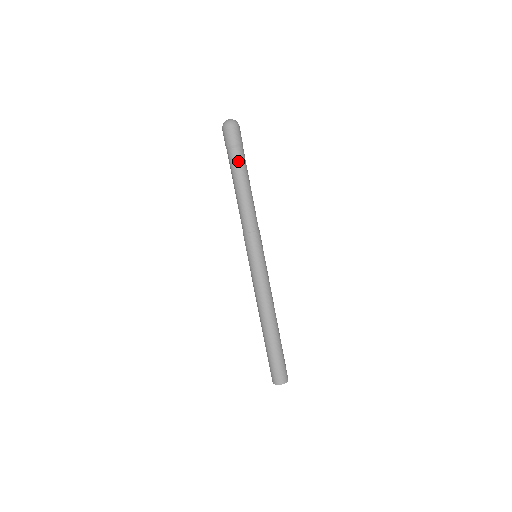
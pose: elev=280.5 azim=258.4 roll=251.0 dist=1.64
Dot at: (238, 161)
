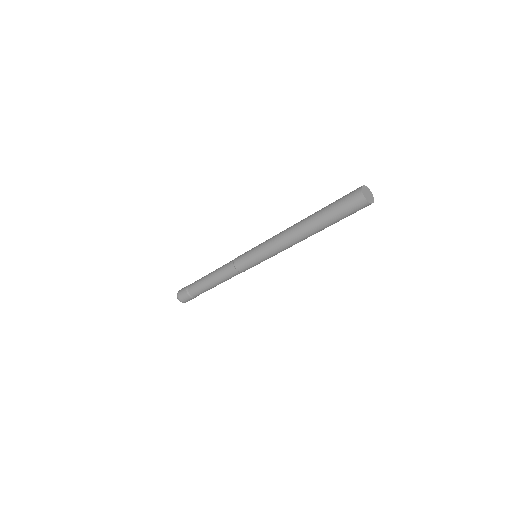
Dot at: occluded
